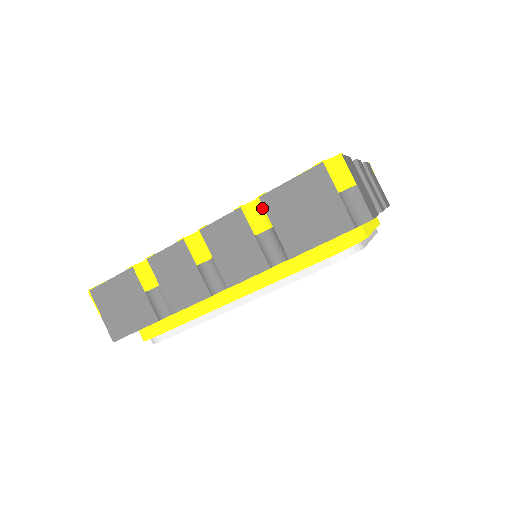
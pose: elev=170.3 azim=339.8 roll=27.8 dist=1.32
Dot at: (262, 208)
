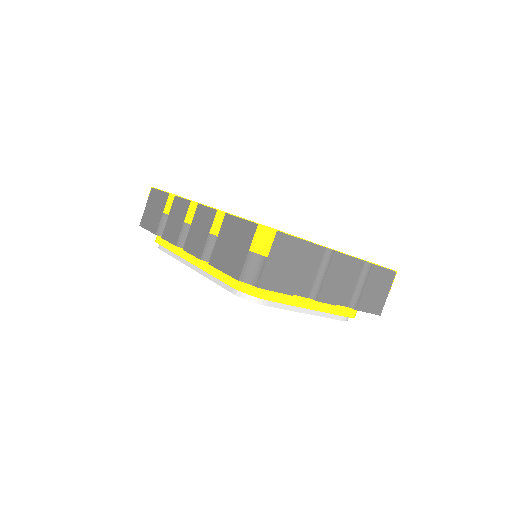
Dot at: occluded
